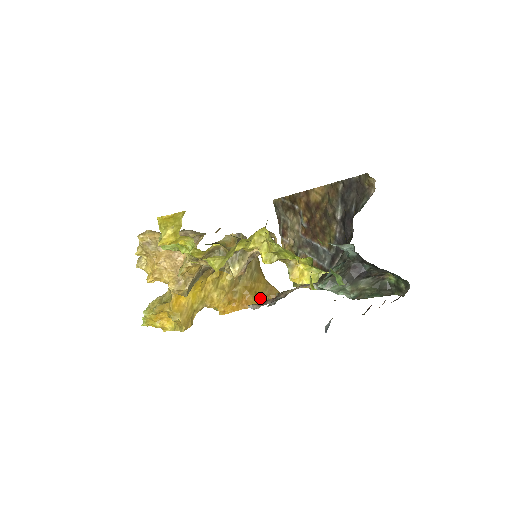
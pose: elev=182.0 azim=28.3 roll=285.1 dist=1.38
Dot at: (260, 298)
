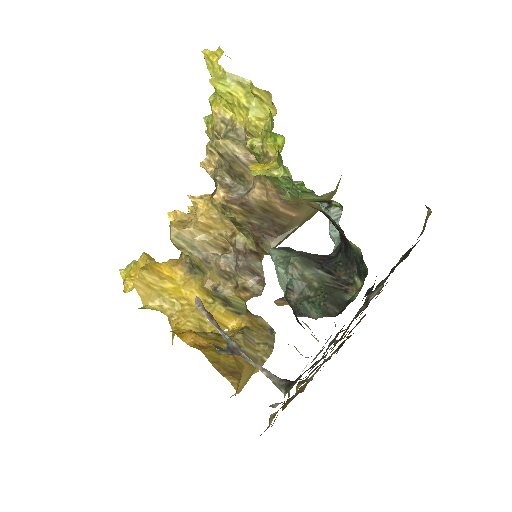
Dot at: (216, 360)
